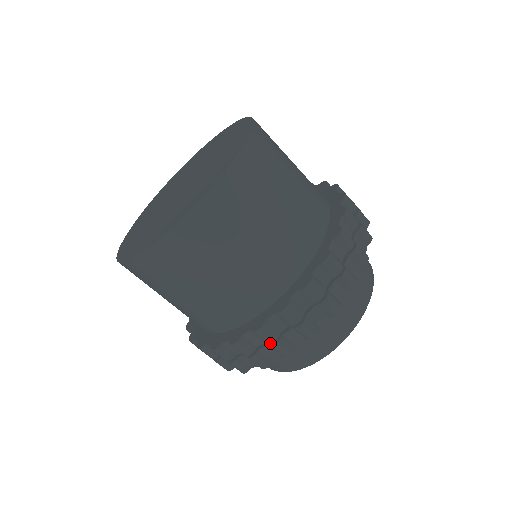
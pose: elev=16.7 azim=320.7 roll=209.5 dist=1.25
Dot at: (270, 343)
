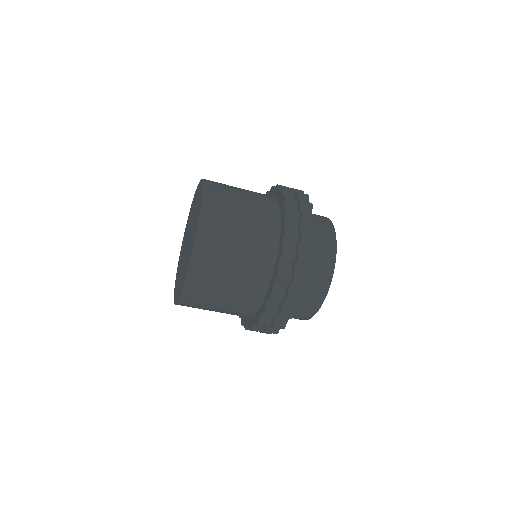
Dot at: occluded
